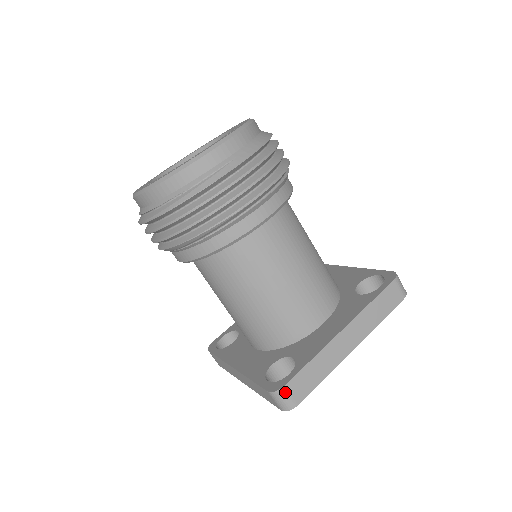
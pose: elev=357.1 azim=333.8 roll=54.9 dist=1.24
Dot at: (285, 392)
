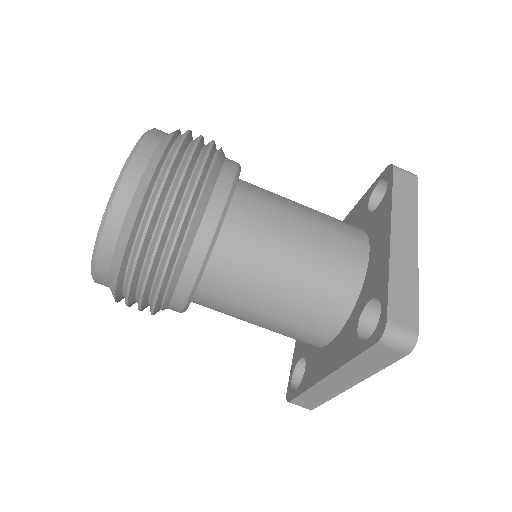
Dot at: occluded
